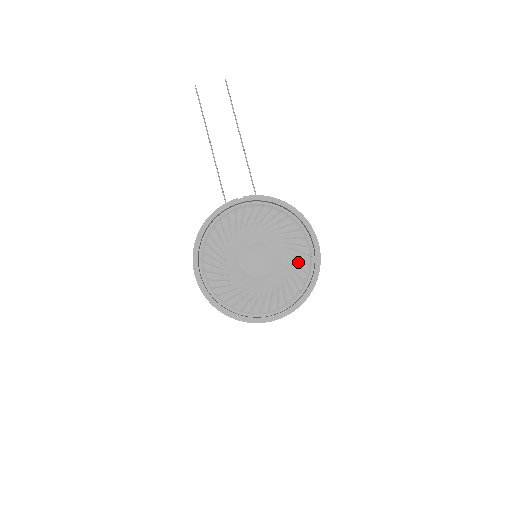
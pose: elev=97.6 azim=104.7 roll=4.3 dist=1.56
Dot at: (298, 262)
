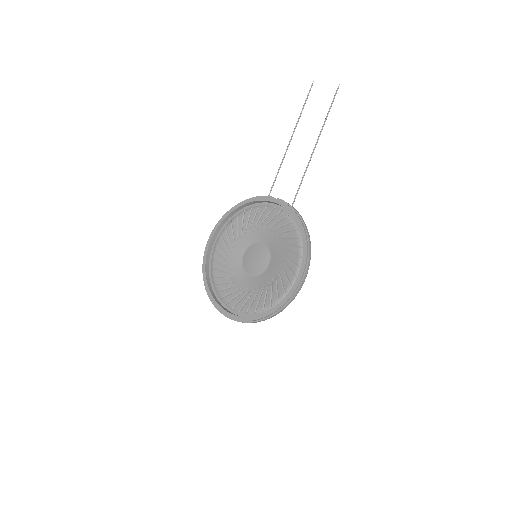
Dot at: (279, 284)
